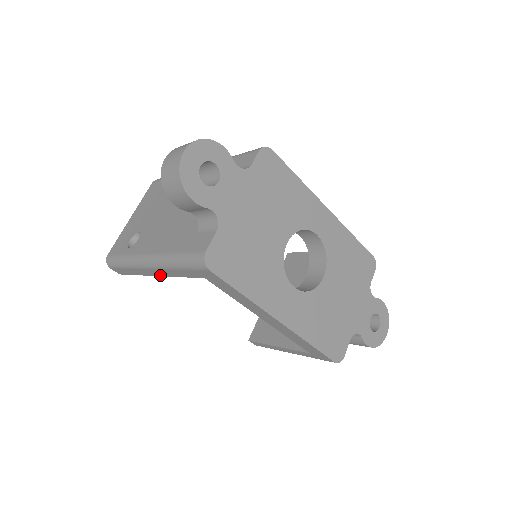
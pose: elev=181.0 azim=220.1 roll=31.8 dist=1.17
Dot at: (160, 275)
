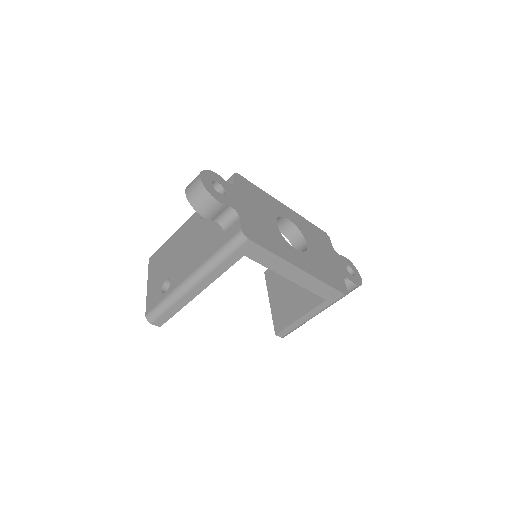
Dot at: (203, 288)
